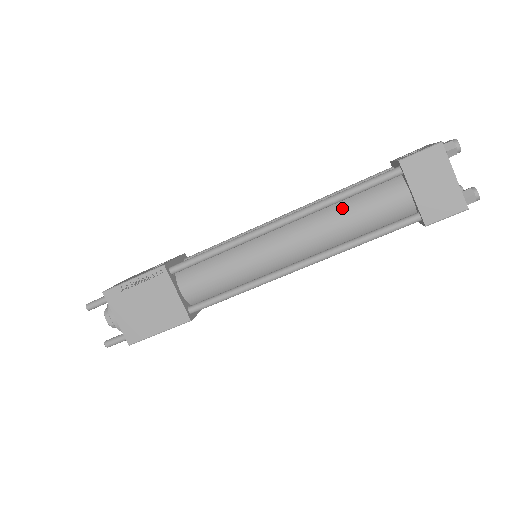
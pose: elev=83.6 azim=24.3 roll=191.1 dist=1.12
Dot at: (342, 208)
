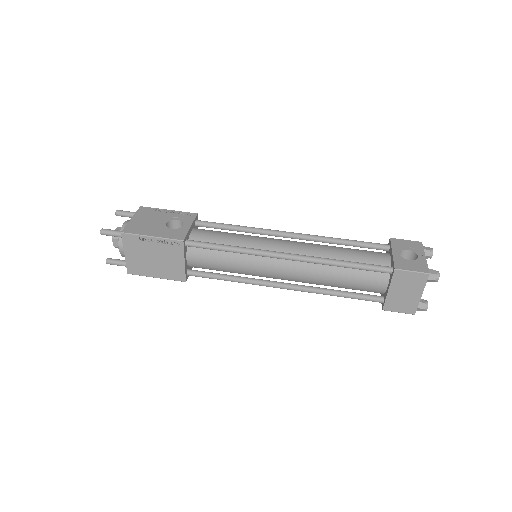
Dot at: (337, 270)
